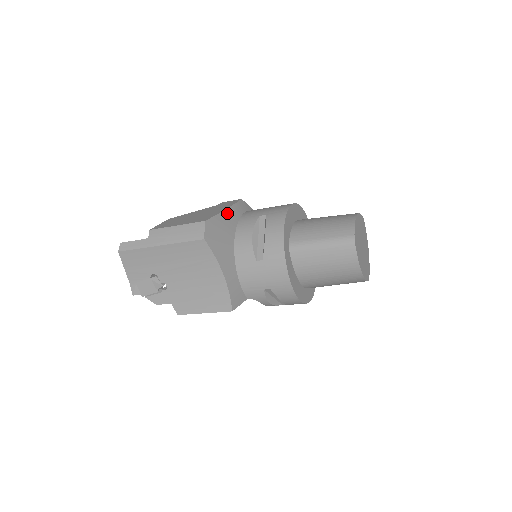
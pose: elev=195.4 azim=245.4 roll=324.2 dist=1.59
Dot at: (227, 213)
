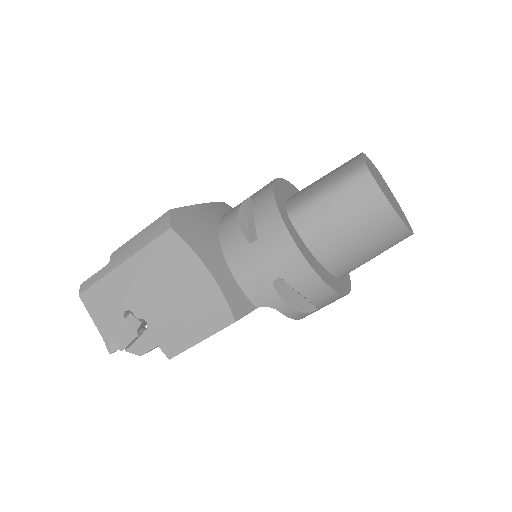
Dot at: (202, 208)
